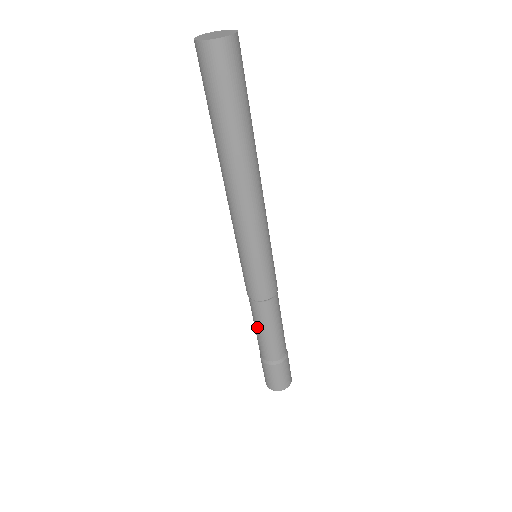
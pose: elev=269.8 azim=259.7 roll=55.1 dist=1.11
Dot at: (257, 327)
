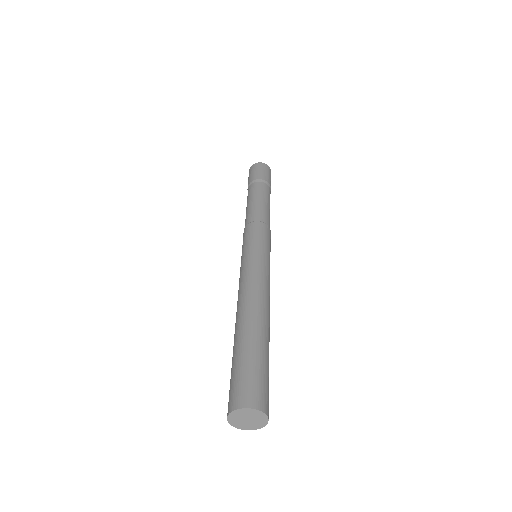
Dot at: occluded
